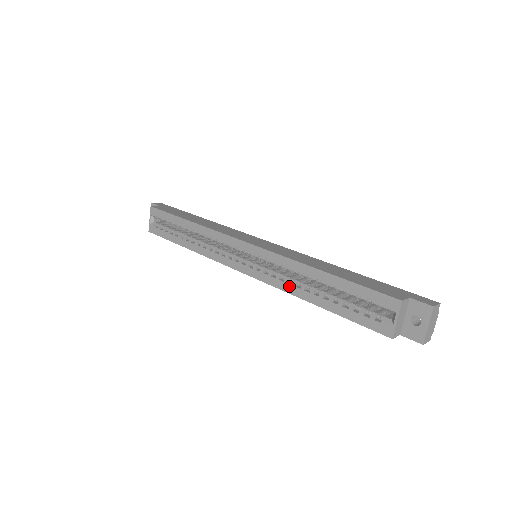
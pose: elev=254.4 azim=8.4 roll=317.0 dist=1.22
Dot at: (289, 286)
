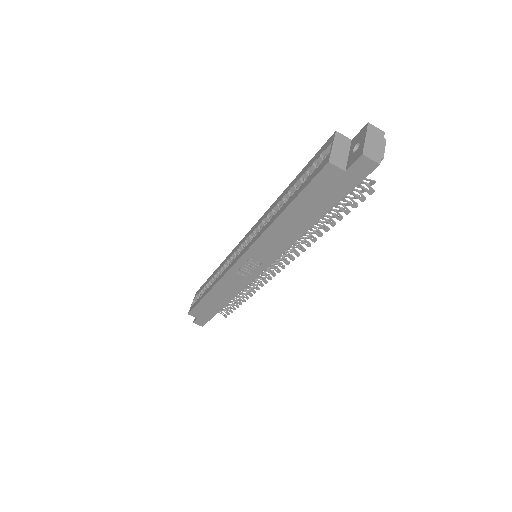
Dot at: (264, 227)
